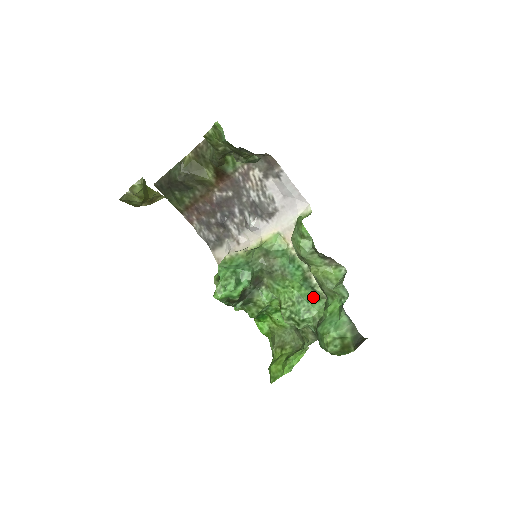
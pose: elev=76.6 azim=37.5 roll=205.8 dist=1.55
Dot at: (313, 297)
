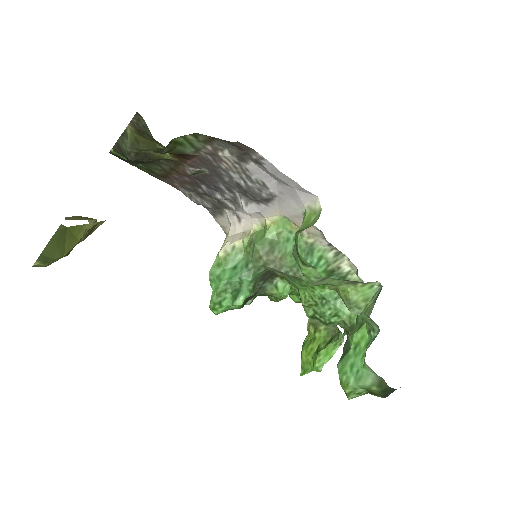
Dot at: occluded
